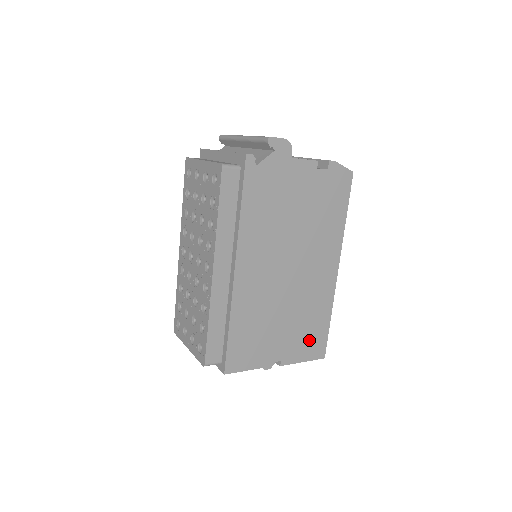
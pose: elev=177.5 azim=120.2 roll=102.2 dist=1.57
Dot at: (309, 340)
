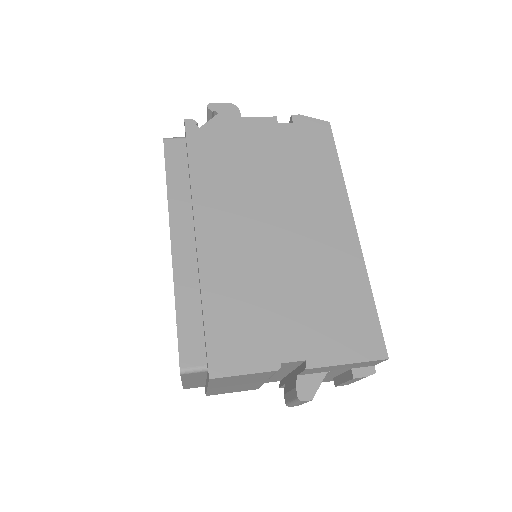
Dot at: (346, 328)
